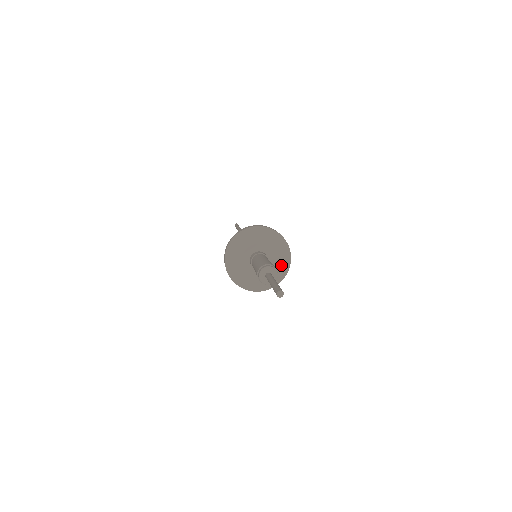
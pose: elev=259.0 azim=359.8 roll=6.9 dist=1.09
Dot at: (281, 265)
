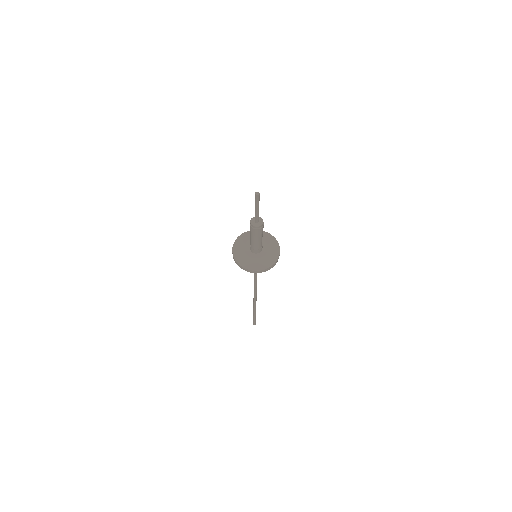
Dot at: (265, 261)
